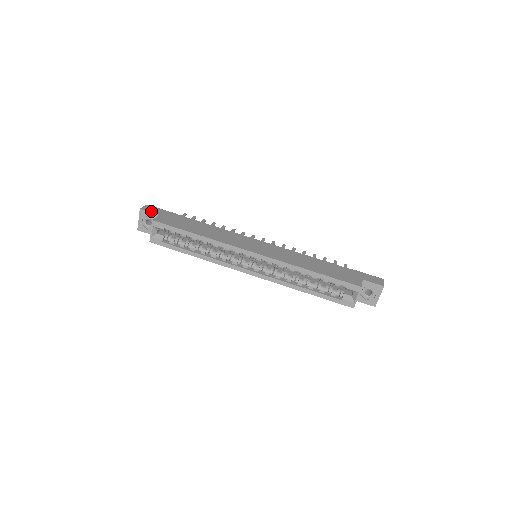
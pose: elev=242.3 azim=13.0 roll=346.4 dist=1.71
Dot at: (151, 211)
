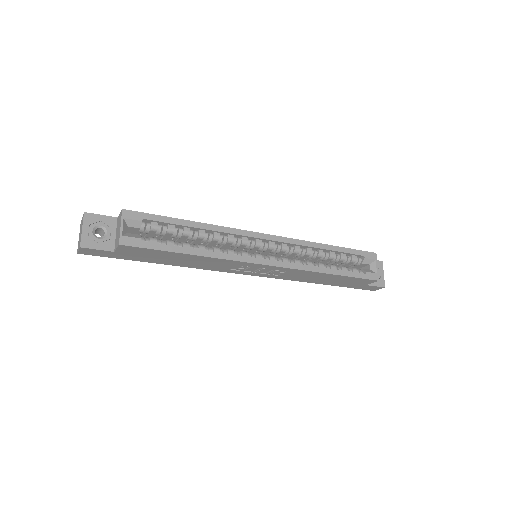
Dot at: (102, 216)
